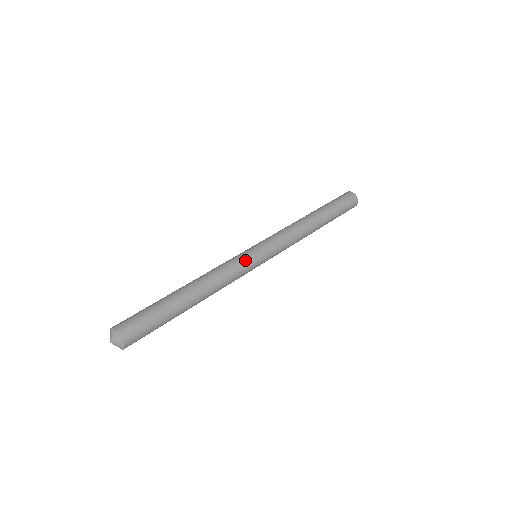
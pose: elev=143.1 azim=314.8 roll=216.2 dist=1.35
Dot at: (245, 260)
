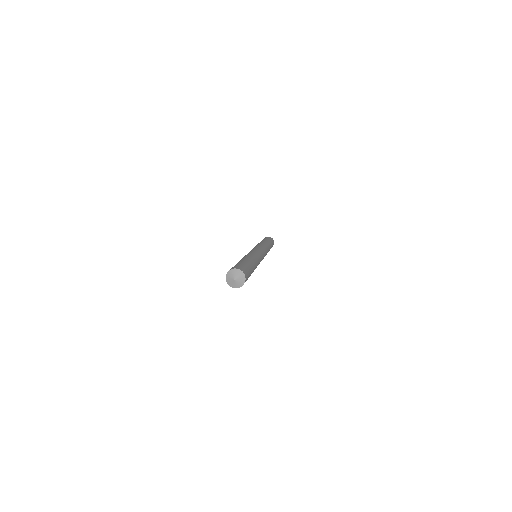
Dot at: occluded
